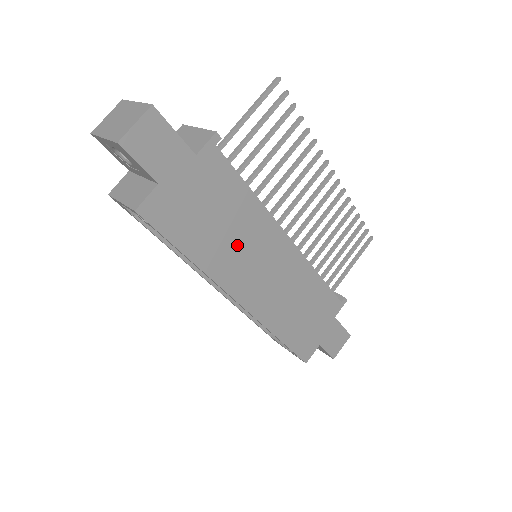
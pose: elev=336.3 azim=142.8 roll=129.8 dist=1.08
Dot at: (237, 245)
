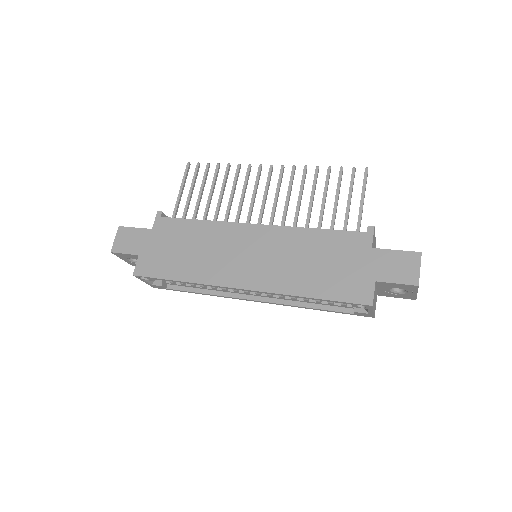
Dot at: (210, 254)
